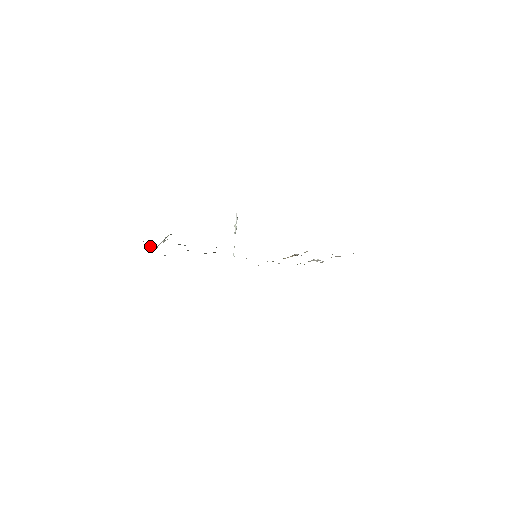
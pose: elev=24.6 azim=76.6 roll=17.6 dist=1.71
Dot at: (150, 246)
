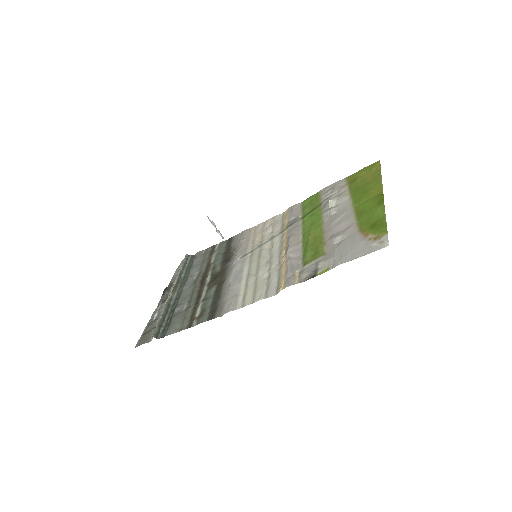
Dot at: (166, 293)
